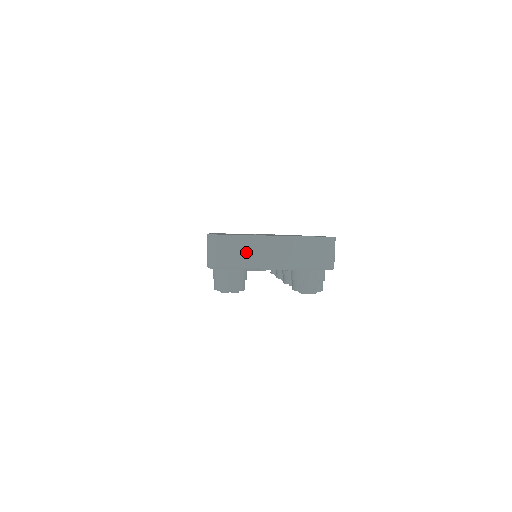
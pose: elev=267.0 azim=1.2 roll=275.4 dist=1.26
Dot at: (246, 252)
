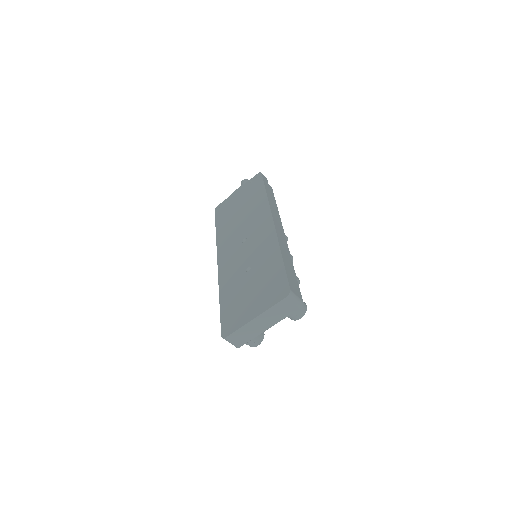
Dot at: (248, 333)
